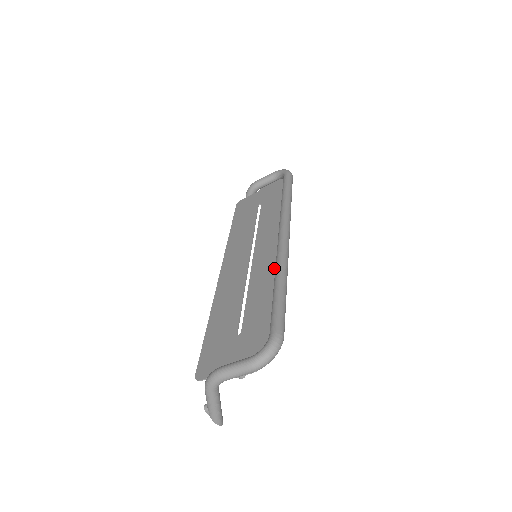
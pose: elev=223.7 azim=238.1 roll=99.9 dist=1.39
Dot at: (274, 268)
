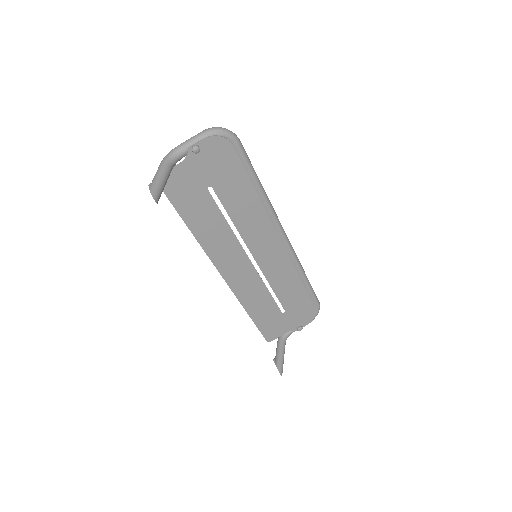
Dot at: (263, 223)
